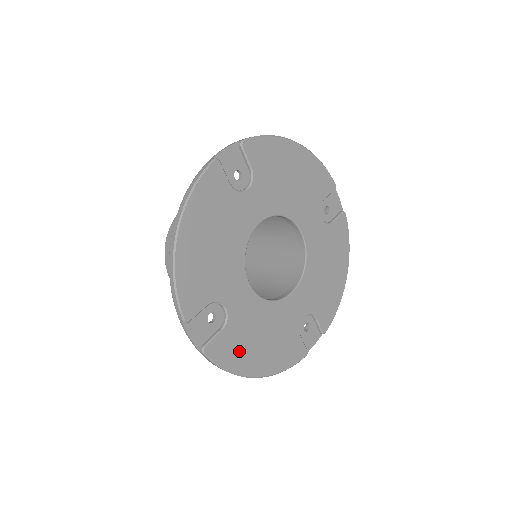
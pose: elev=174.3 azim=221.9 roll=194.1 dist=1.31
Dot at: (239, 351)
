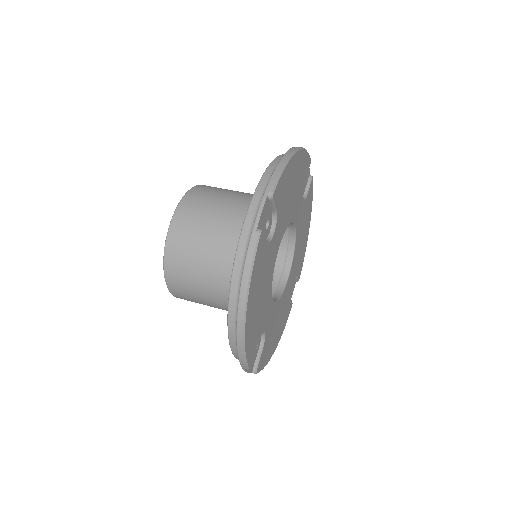
Dot at: (269, 349)
